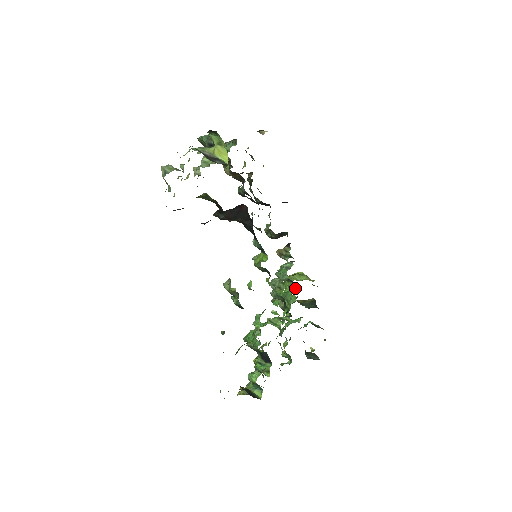
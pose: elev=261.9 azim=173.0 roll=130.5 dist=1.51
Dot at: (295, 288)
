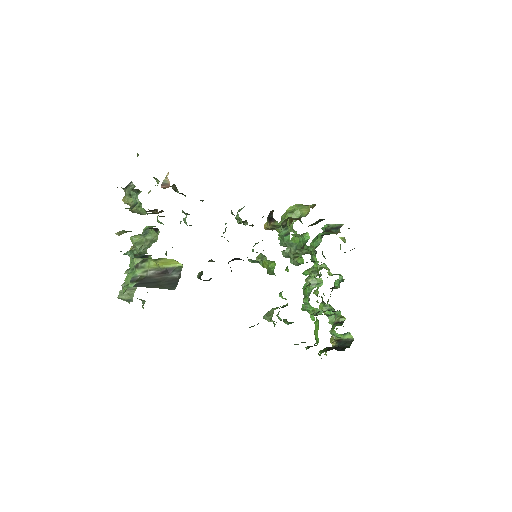
Dot at: (304, 237)
